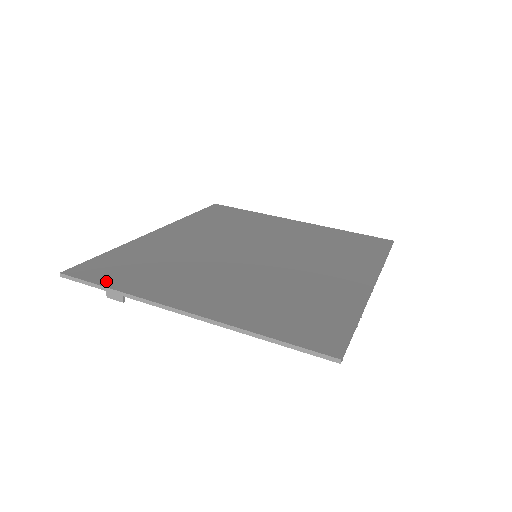
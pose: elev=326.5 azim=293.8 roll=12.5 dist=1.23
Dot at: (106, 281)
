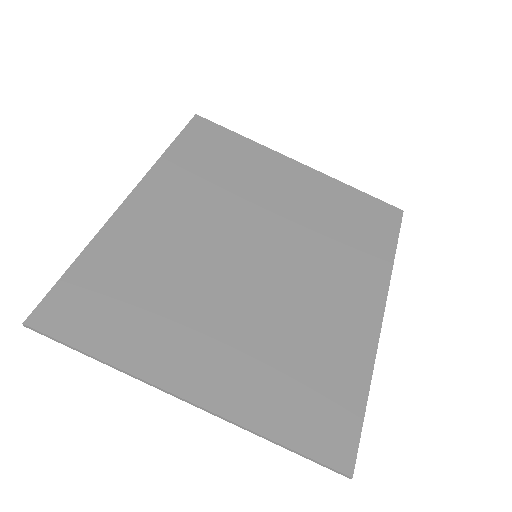
Dot at: (86, 340)
